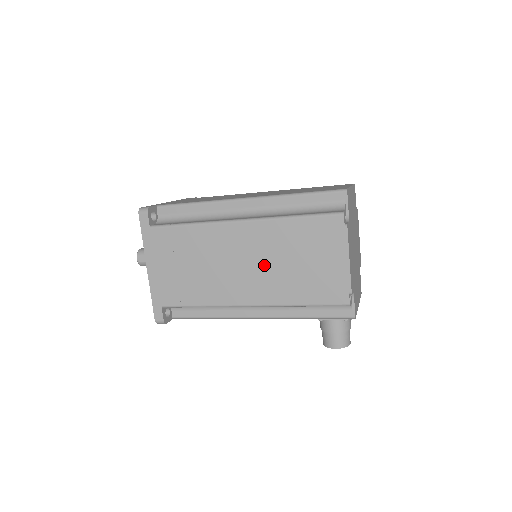
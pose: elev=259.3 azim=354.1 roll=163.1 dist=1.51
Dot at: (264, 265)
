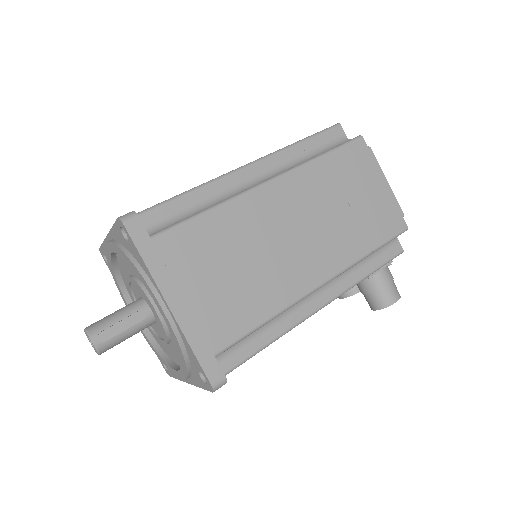
Dot at: (318, 223)
